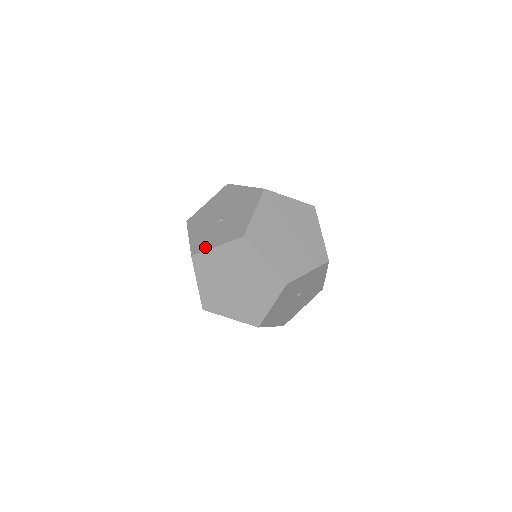
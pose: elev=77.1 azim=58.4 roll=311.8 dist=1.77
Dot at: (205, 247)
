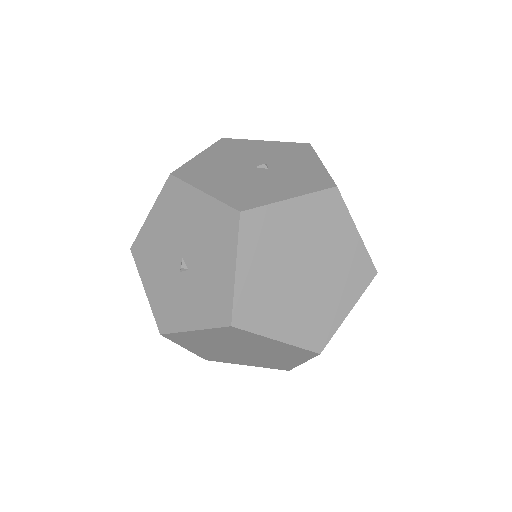
Dot at: (176, 325)
